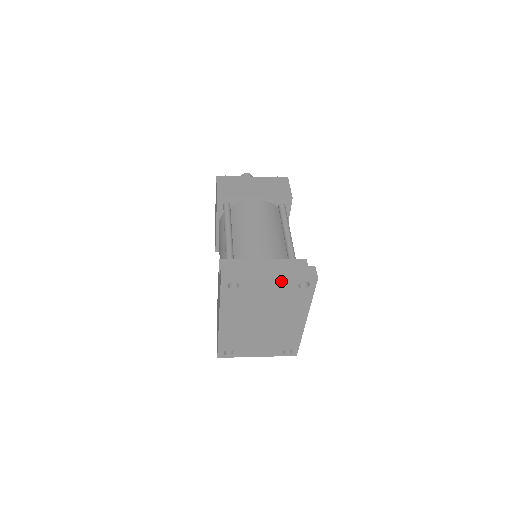
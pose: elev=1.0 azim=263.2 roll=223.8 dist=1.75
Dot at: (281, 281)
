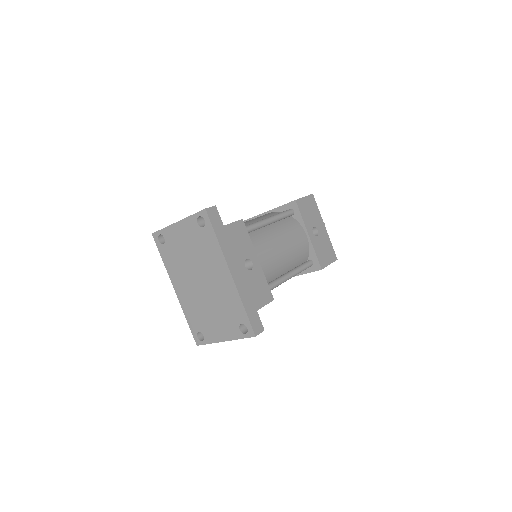
Dot at: (185, 223)
